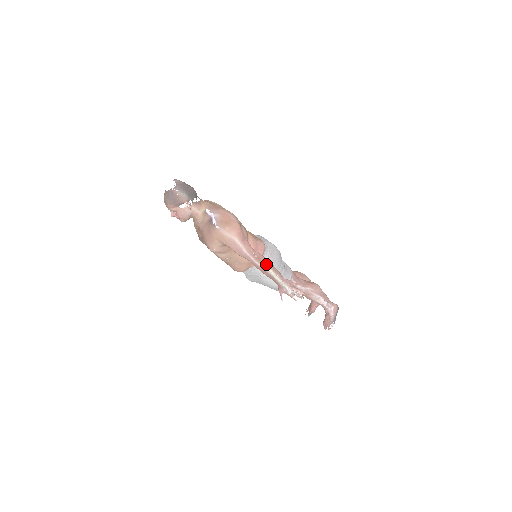
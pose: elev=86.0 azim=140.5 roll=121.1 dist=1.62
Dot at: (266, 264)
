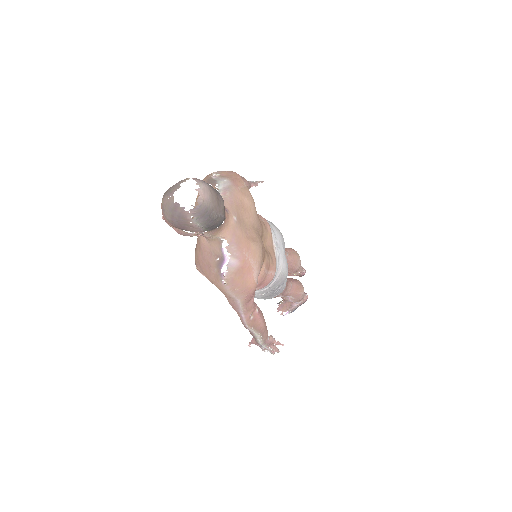
Dot at: (258, 329)
